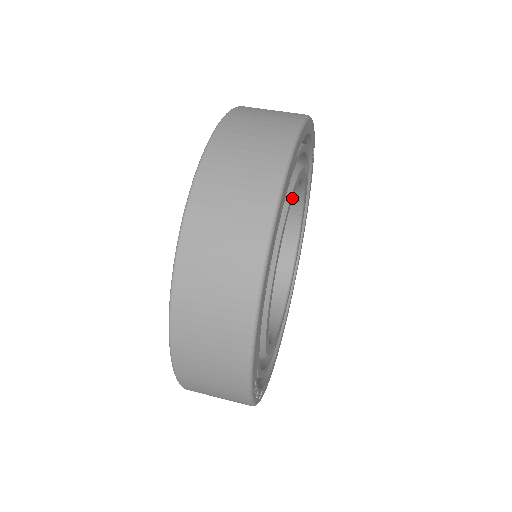
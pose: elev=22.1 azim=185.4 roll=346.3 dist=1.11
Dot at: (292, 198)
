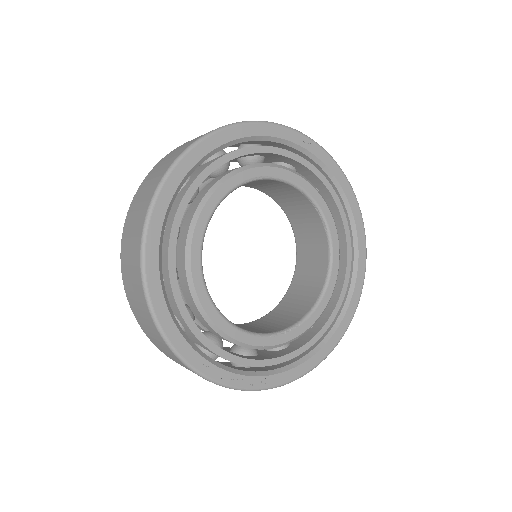
Dot at: (216, 202)
